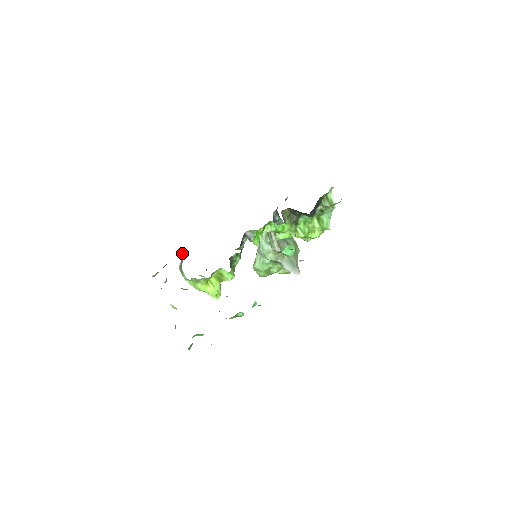
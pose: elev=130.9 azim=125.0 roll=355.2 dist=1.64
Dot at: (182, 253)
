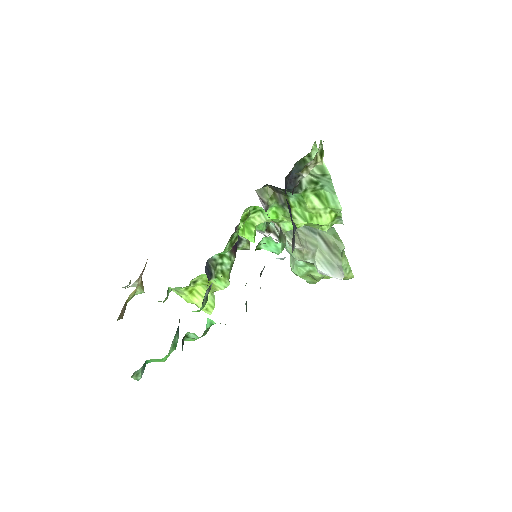
Dot at: occluded
